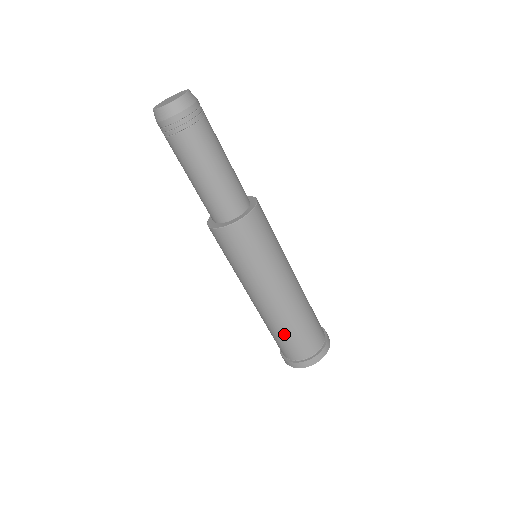
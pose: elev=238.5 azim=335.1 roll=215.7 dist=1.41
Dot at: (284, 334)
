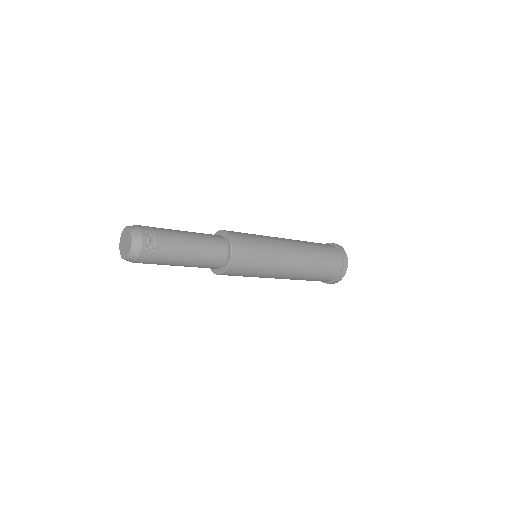
Dot at: (308, 280)
